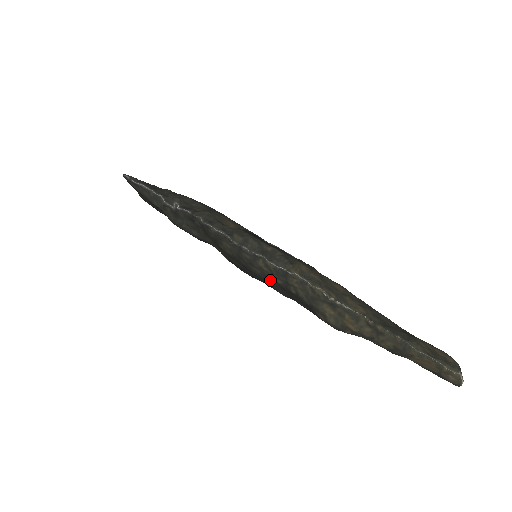
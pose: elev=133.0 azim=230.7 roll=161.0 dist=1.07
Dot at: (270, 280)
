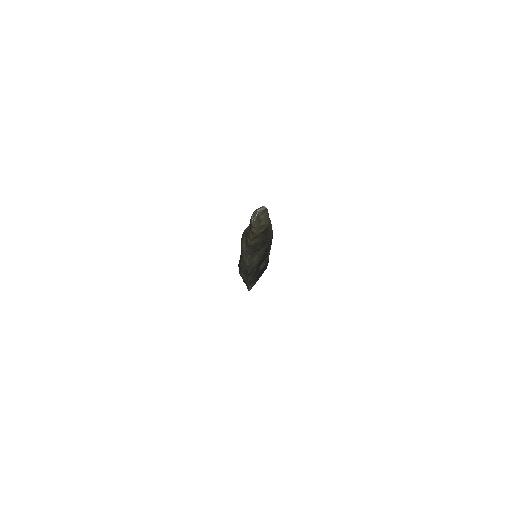
Dot at: occluded
